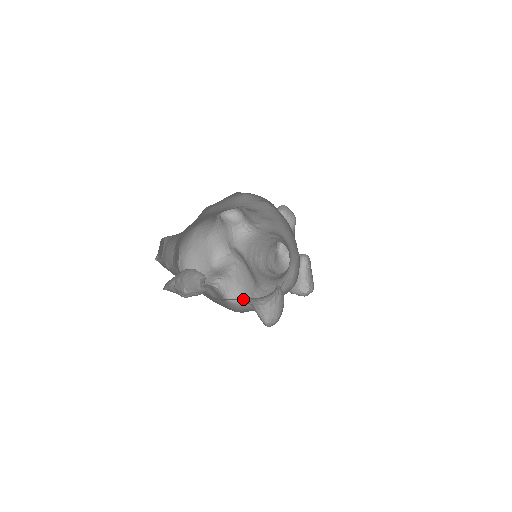
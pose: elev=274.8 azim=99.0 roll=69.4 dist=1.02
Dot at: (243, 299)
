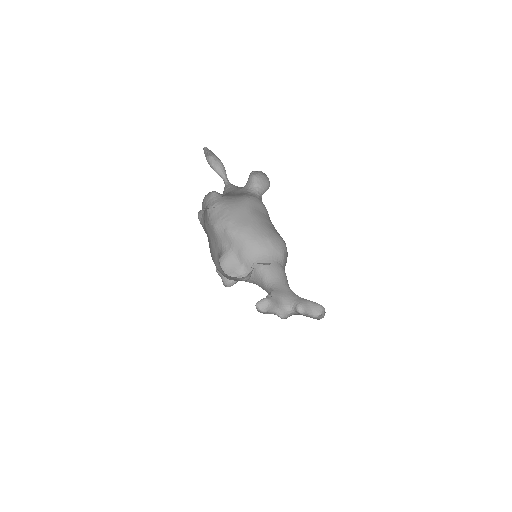
Dot at: occluded
